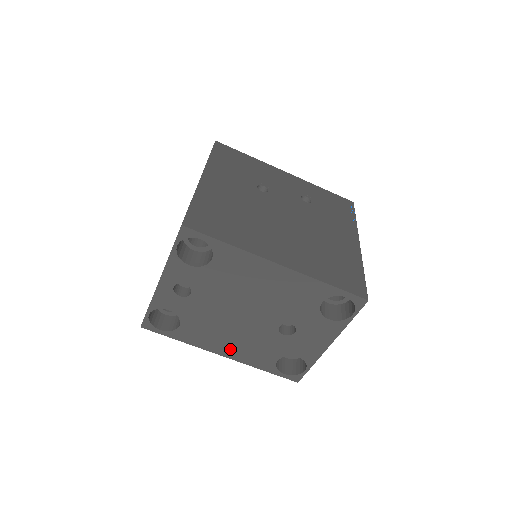
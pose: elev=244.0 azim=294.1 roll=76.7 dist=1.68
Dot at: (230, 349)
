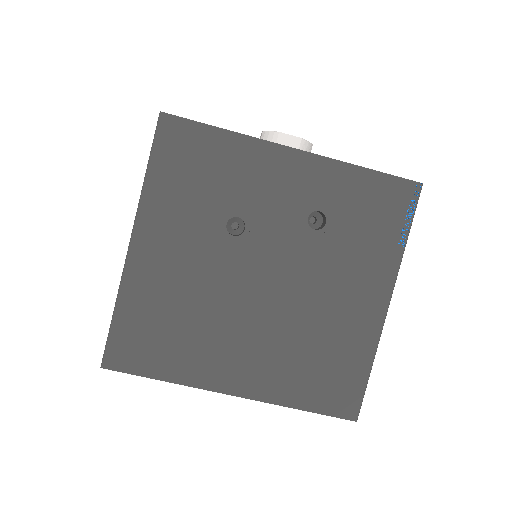
Dot at: occluded
